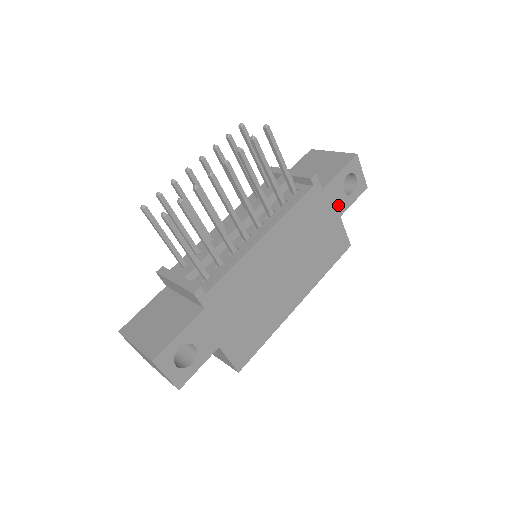
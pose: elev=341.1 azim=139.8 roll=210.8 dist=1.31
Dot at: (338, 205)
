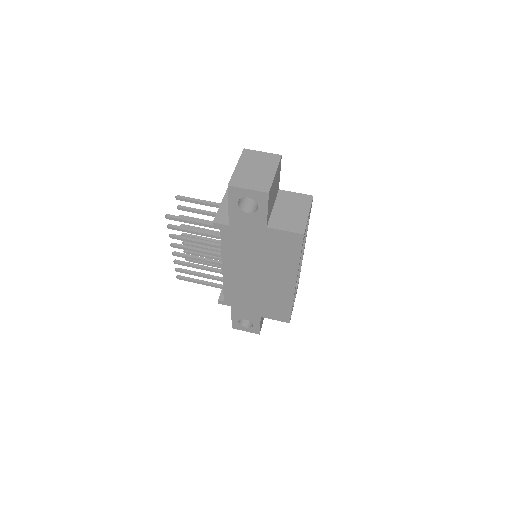
Dot at: (255, 223)
